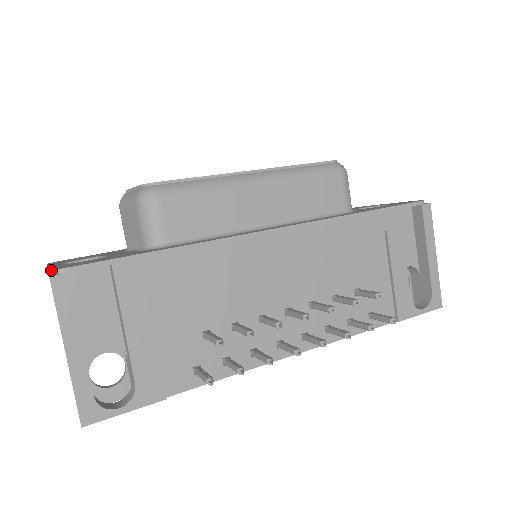
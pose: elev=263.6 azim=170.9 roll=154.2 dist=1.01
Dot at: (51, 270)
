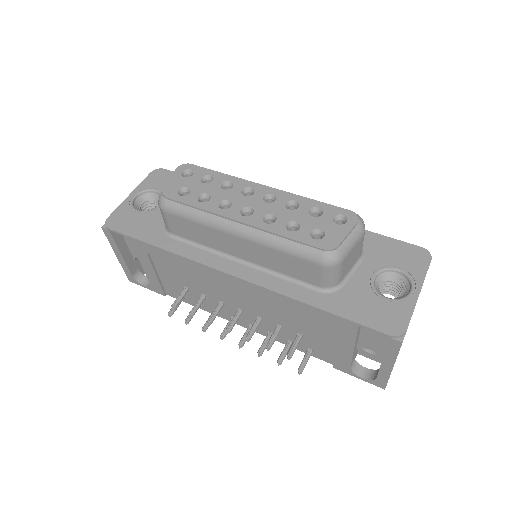
Dot at: (105, 222)
